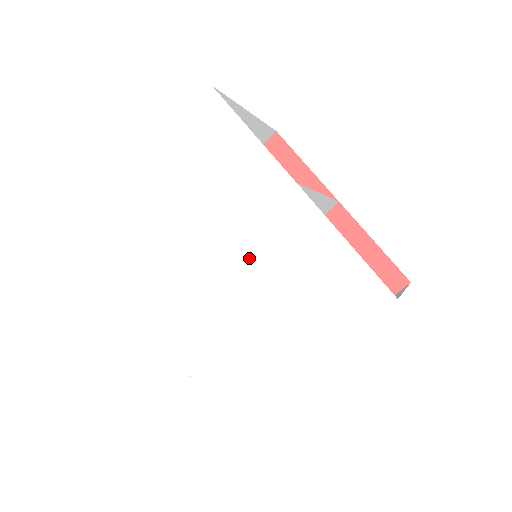
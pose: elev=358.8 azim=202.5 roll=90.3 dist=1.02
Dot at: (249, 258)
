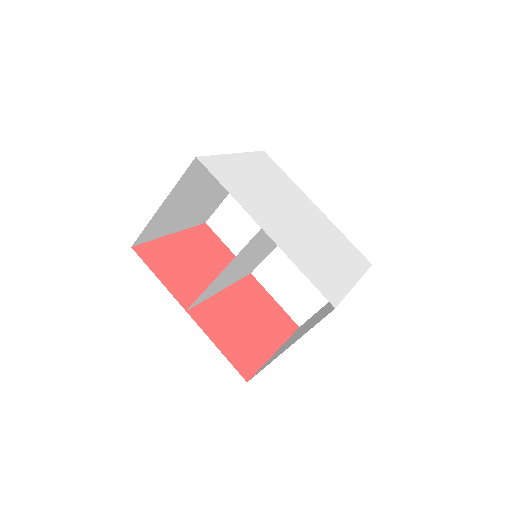
Dot at: (308, 223)
